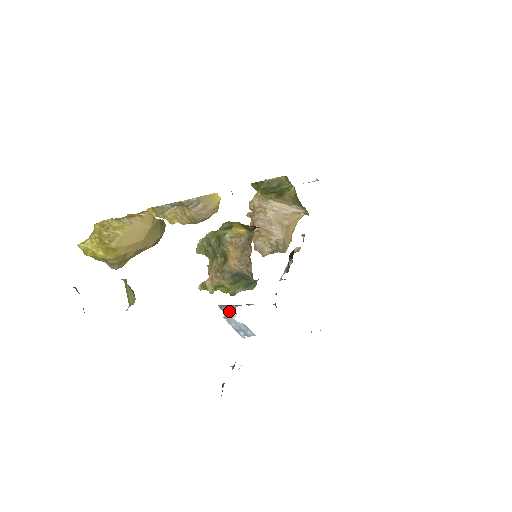
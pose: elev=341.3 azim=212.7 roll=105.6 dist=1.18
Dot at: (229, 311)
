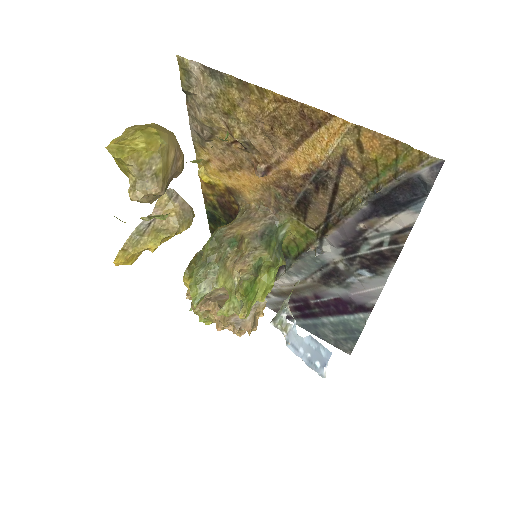
Dot at: (285, 321)
